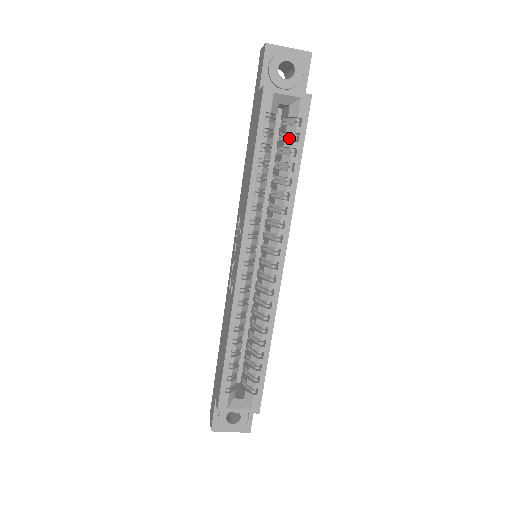
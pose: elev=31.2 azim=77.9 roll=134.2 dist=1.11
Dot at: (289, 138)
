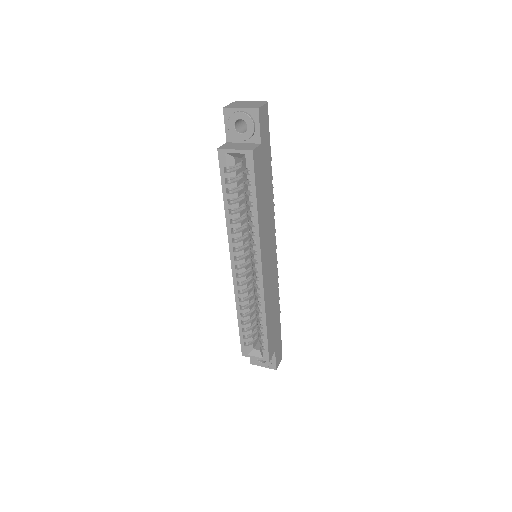
Dot at: (248, 181)
